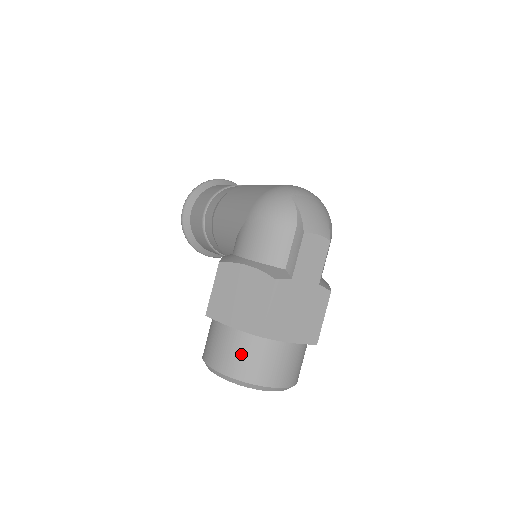
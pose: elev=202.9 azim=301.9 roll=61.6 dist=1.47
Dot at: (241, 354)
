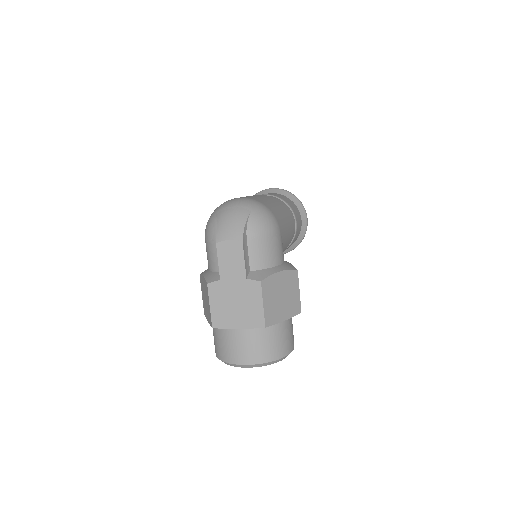
Dot at: (217, 341)
